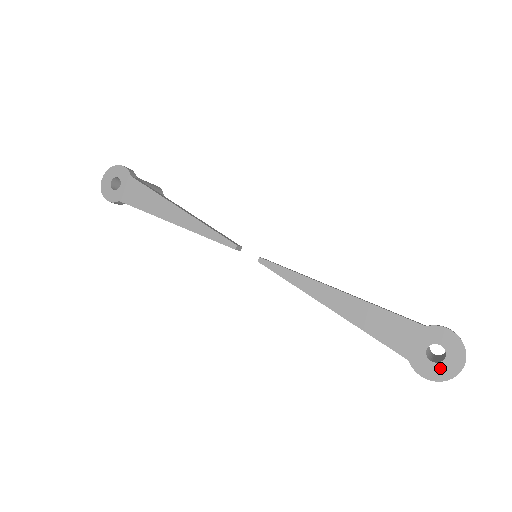
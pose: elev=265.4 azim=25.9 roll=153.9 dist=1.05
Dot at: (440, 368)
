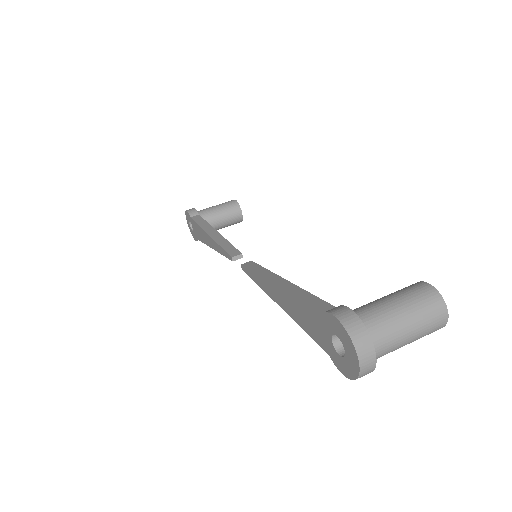
Dot at: (347, 364)
